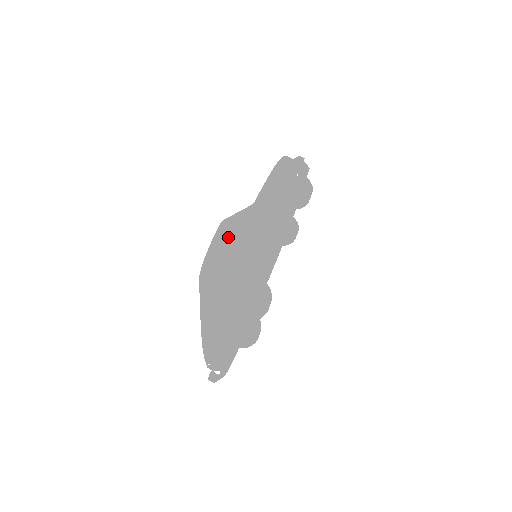
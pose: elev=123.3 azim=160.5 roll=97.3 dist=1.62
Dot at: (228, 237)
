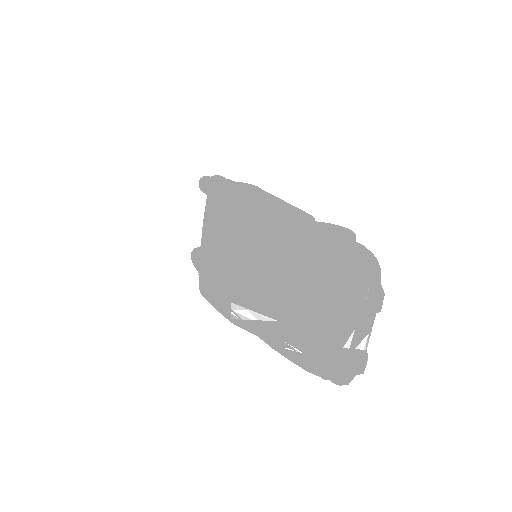
Dot at: (238, 215)
